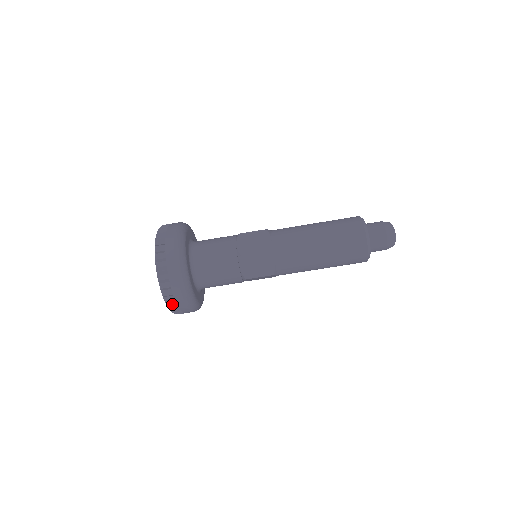
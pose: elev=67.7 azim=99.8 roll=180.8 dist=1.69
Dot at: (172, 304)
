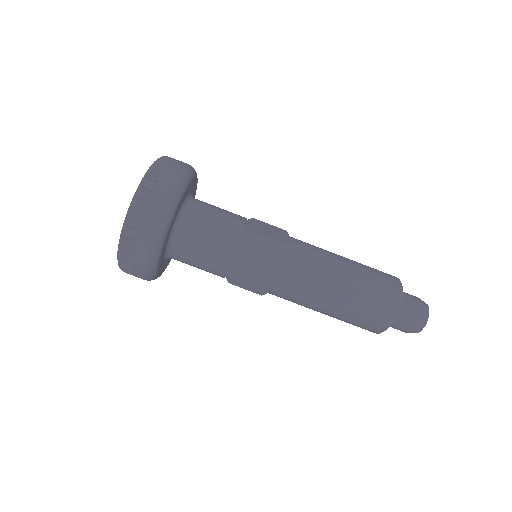
Dot at: (130, 233)
